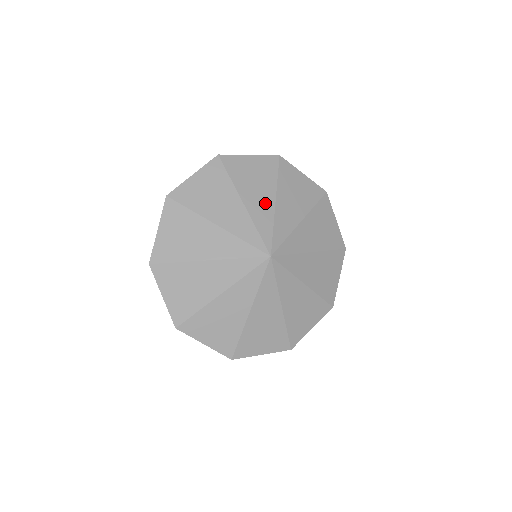
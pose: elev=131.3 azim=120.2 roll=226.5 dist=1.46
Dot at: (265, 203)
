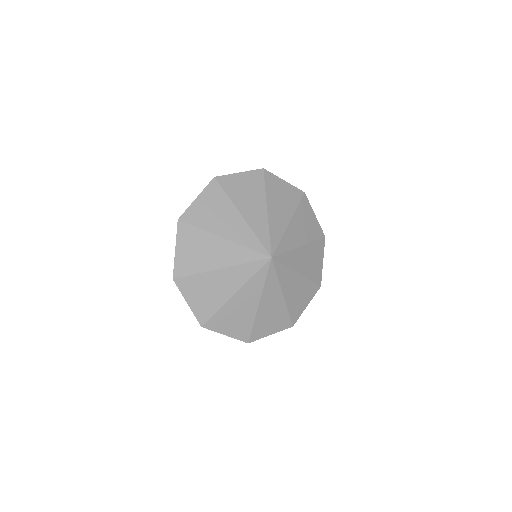
Dot at: (282, 219)
